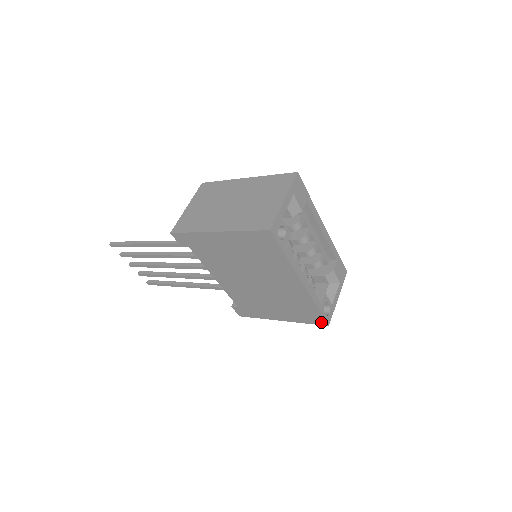
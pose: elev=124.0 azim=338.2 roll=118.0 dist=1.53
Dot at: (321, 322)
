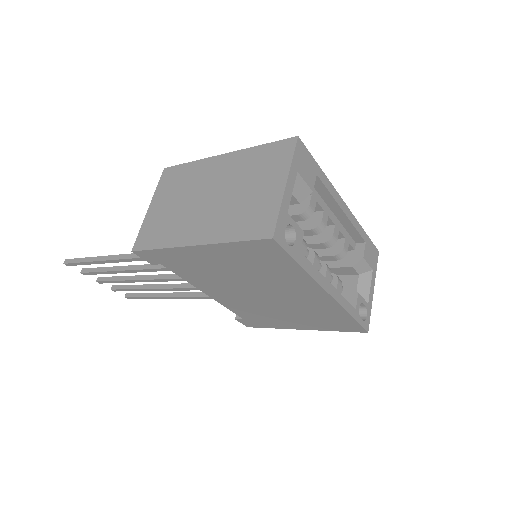
Dot at: (357, 329)
